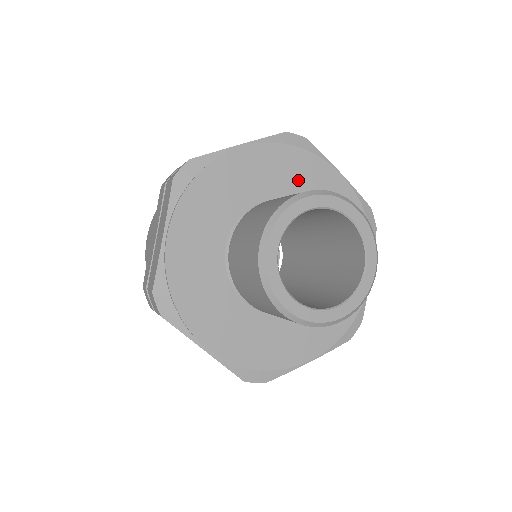
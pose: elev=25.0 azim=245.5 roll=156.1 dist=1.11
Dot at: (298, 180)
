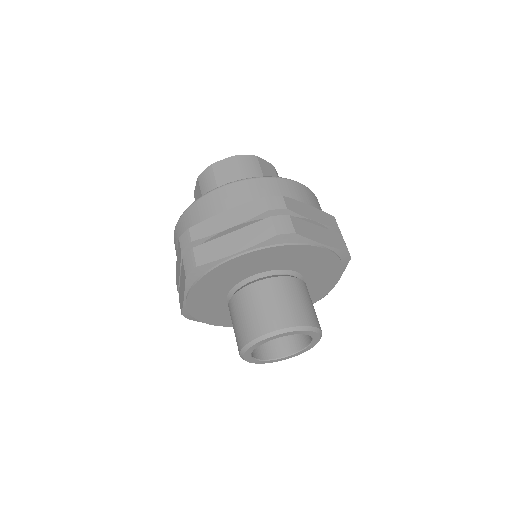
Dot at: (284, 259)
